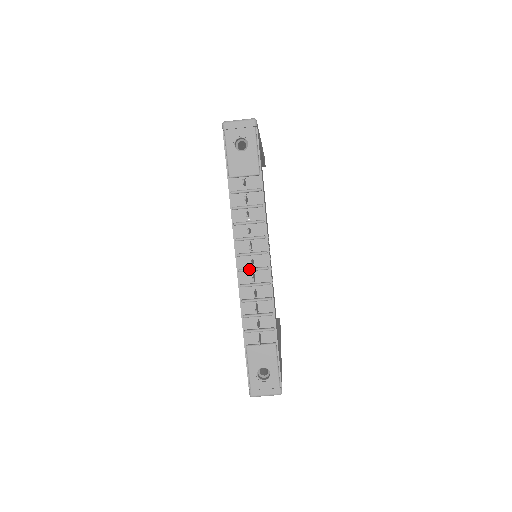
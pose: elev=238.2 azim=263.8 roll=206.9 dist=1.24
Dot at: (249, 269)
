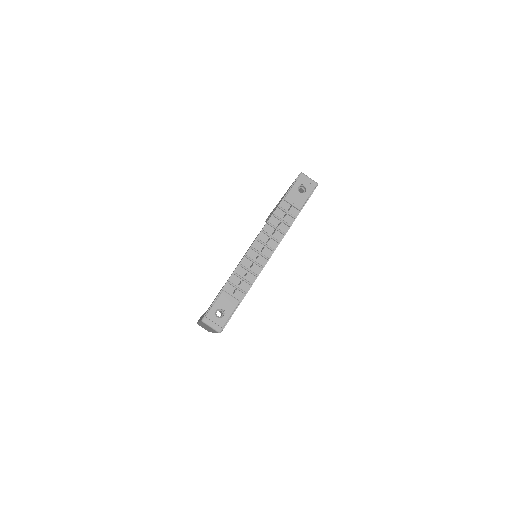
Dot at: (258, 251)
